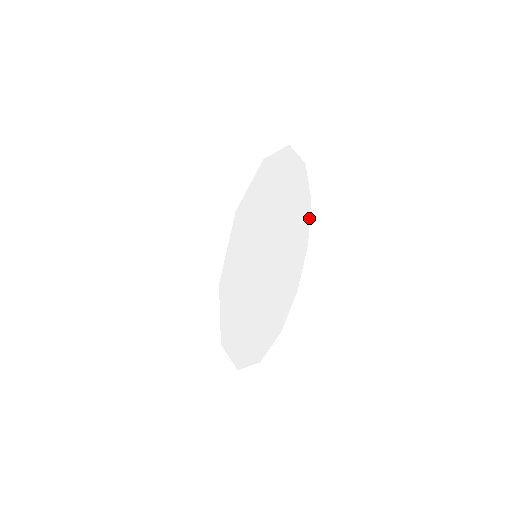
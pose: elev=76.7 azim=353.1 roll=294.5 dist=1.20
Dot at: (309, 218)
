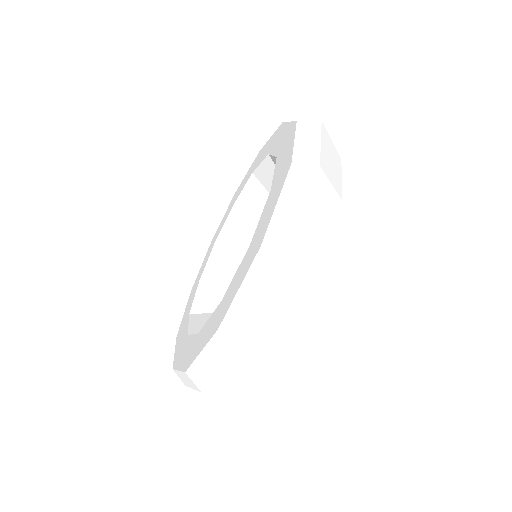
Dot at: occluded
